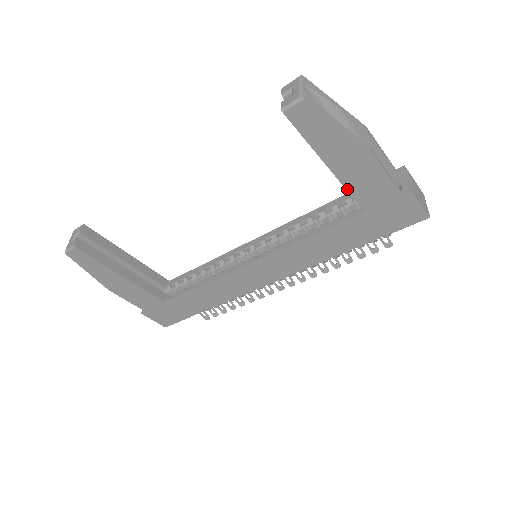
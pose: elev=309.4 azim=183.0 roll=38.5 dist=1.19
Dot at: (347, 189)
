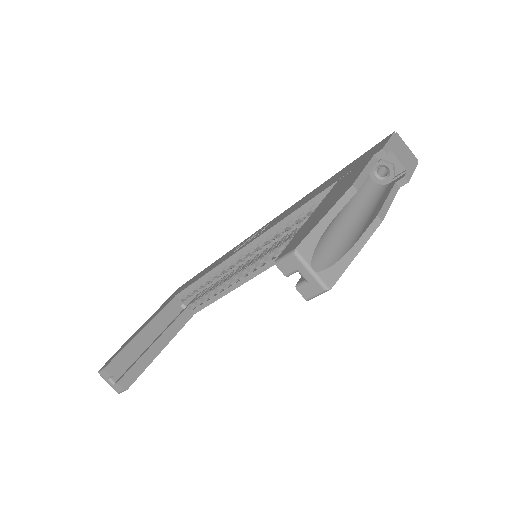
Dot at: occluded
